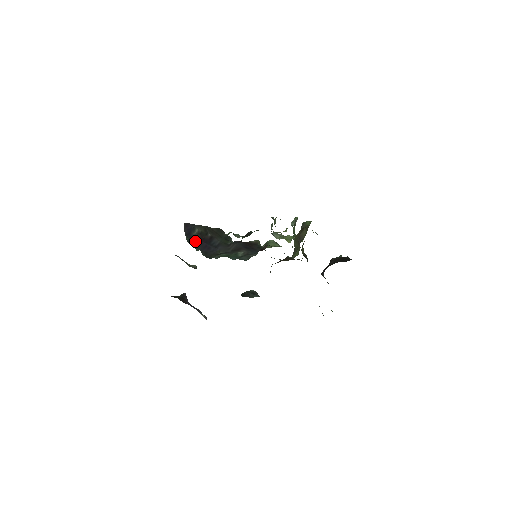
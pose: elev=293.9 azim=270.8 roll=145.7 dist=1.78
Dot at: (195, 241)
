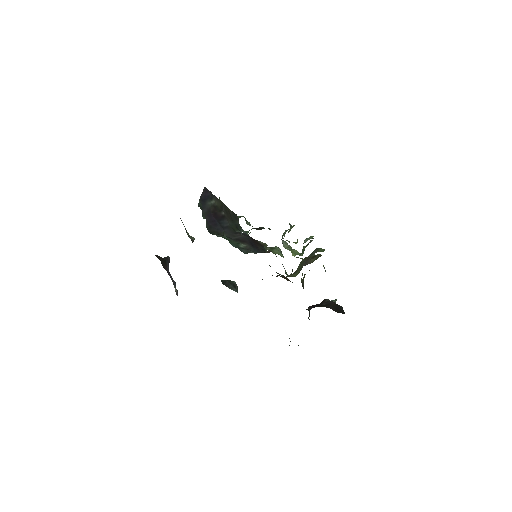
Dot at: (206, 210)
